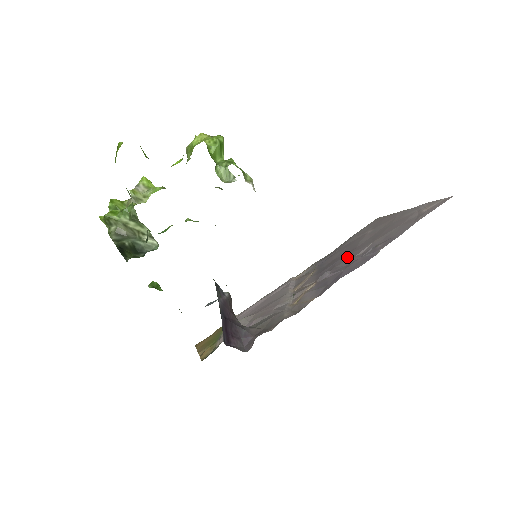
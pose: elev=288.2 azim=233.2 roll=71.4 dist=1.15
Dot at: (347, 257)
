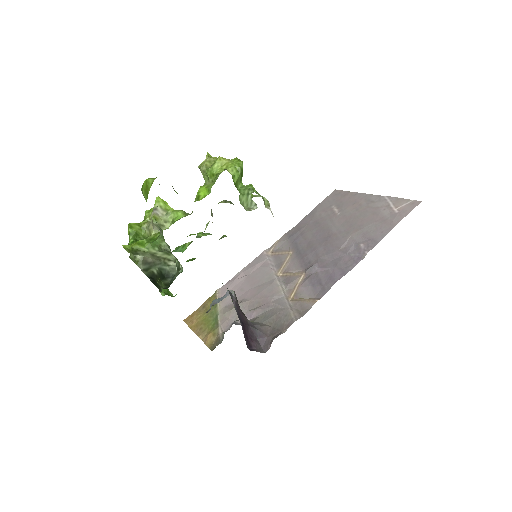
Dot at: (328, 248)
